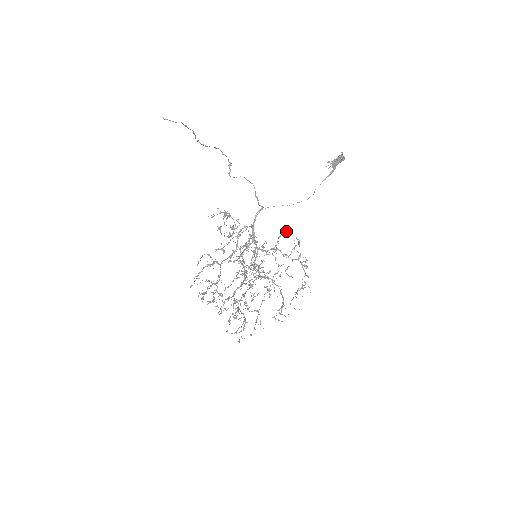
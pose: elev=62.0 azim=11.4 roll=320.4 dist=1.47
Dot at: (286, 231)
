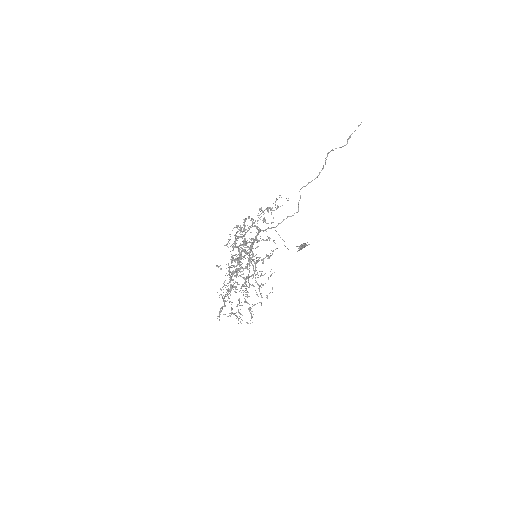
Dot at: (269, 258)
